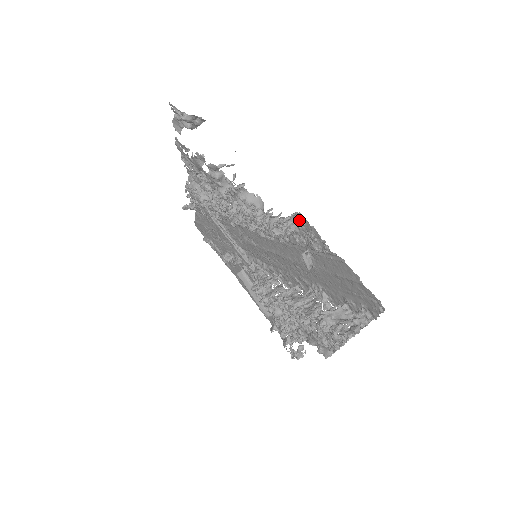
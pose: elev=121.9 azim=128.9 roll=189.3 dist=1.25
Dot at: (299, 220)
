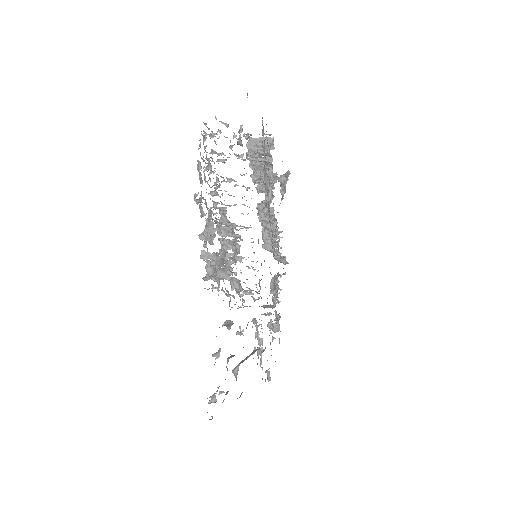
Dot at: (272, 145)
